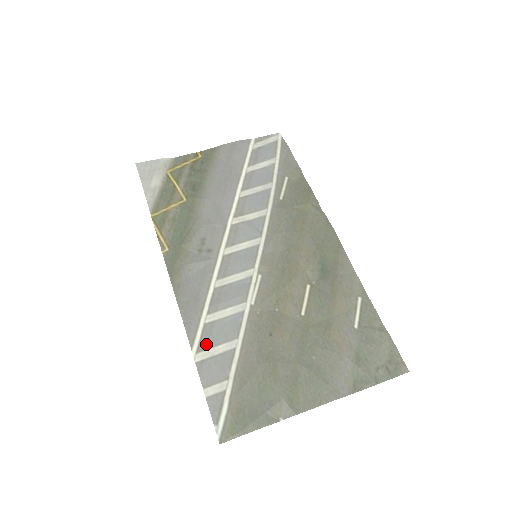
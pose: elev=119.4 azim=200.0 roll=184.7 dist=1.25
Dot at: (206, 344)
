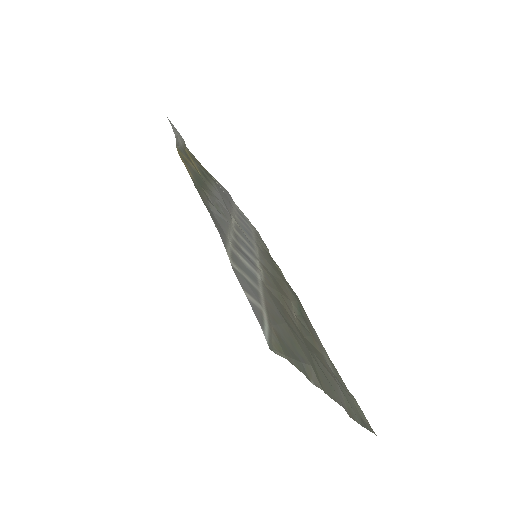
Dot at: (236, 262)
